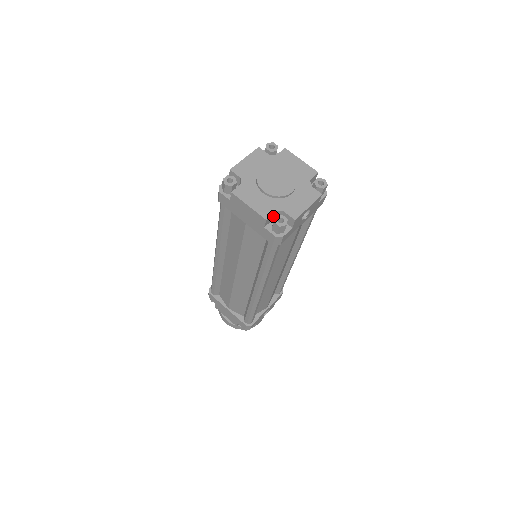
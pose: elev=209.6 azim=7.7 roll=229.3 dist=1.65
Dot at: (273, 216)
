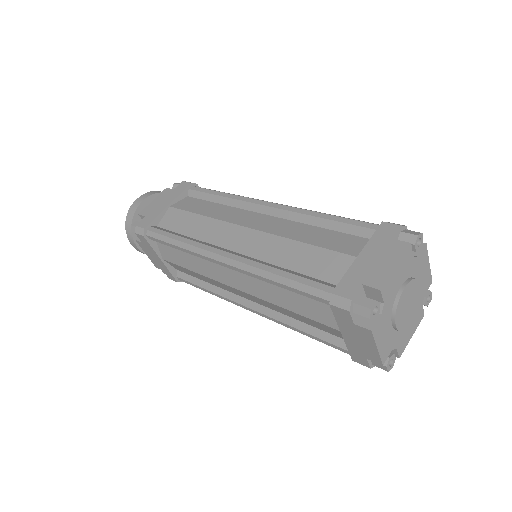
Dot at: occluded
